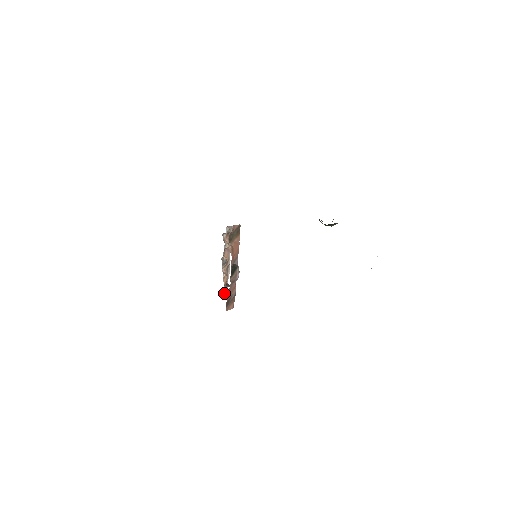
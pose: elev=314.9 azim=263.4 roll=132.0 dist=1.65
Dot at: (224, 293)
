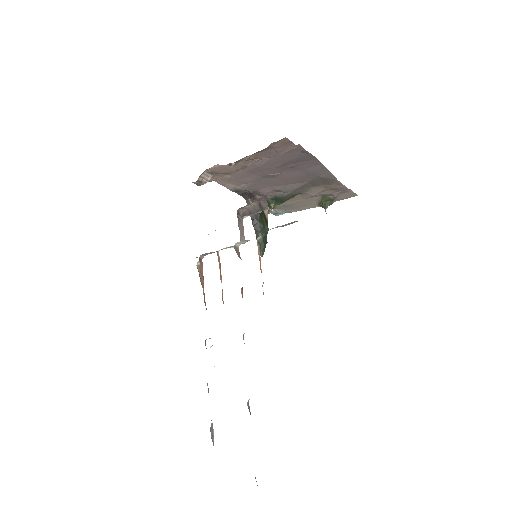
Dot at: occluded
